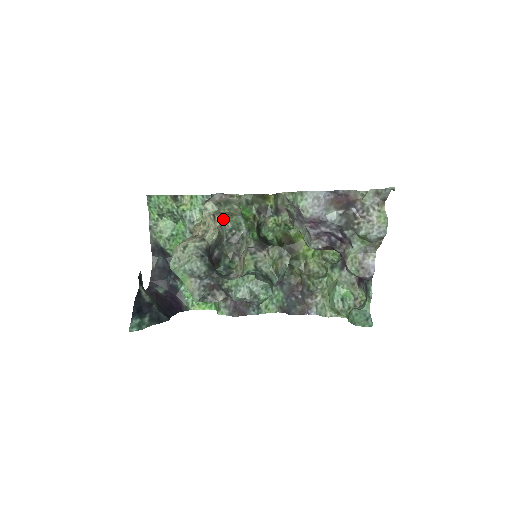
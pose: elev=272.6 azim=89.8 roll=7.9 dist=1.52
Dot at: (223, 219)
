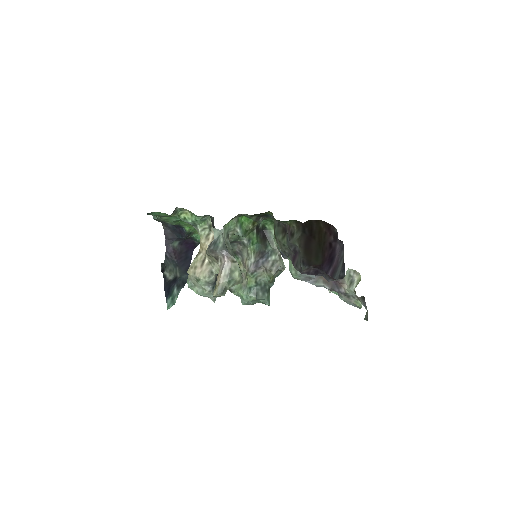
Dot at: occluded
